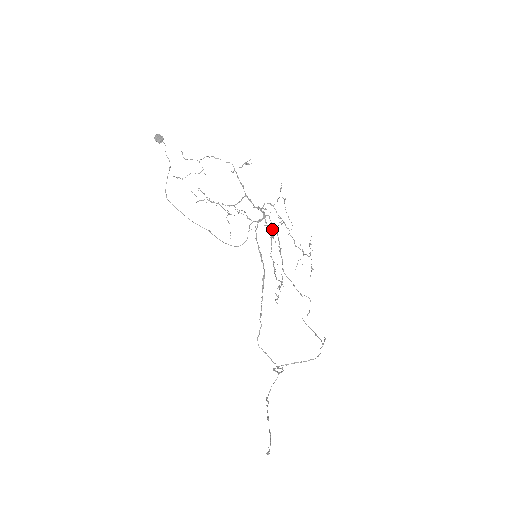
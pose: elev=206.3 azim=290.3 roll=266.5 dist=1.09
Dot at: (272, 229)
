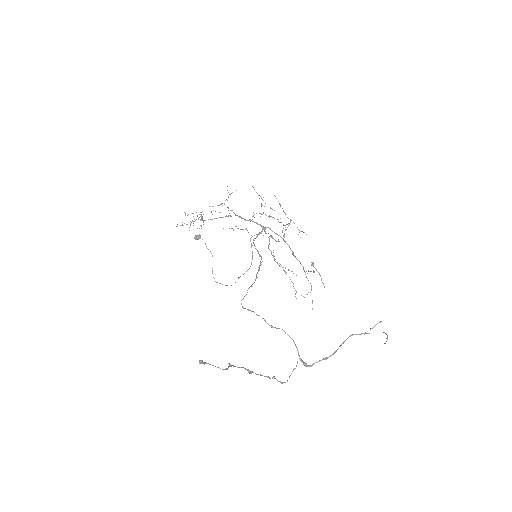
Dot at: occluded
